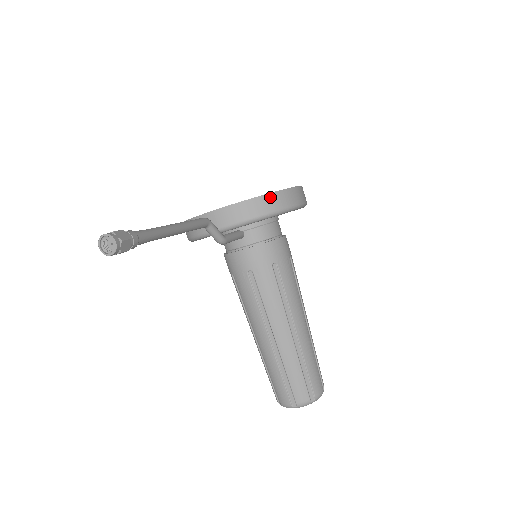
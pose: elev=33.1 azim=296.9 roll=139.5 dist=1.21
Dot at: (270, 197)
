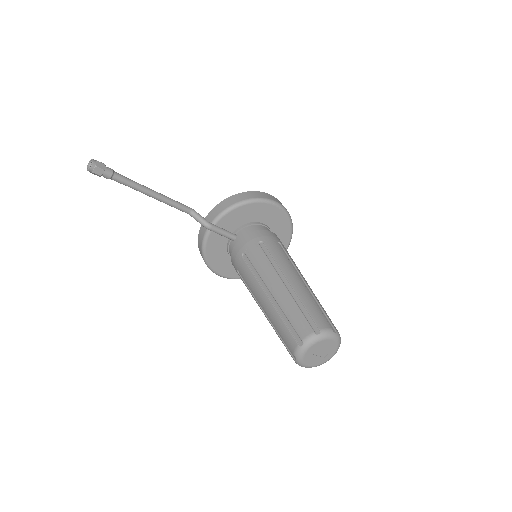
Dot at: (240, 195)
